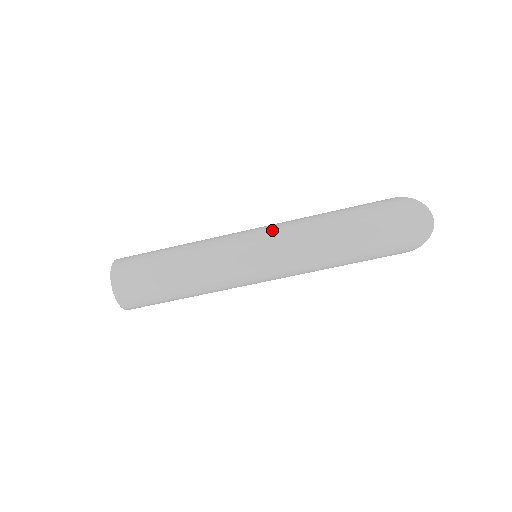
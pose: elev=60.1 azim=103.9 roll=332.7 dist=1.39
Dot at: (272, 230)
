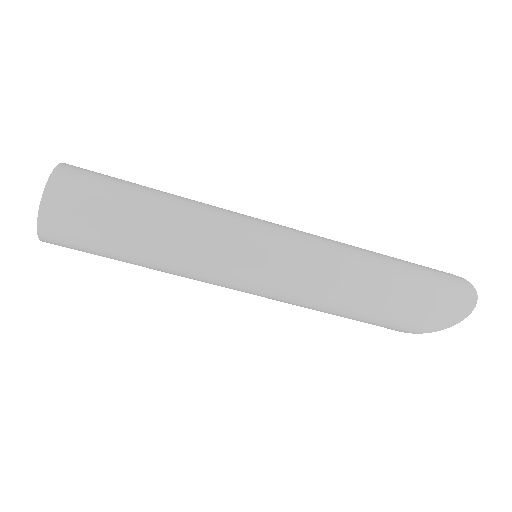
Dot at: occluded
